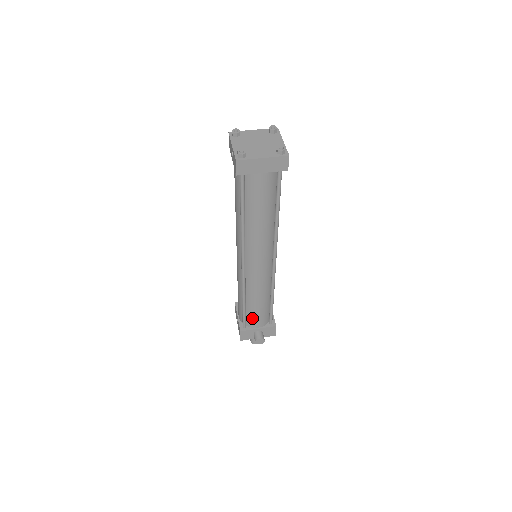
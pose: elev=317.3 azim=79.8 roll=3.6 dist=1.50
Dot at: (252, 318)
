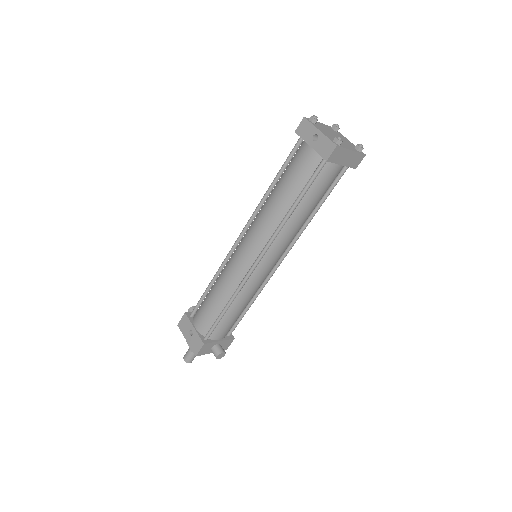
Dot at: (221, 328)
